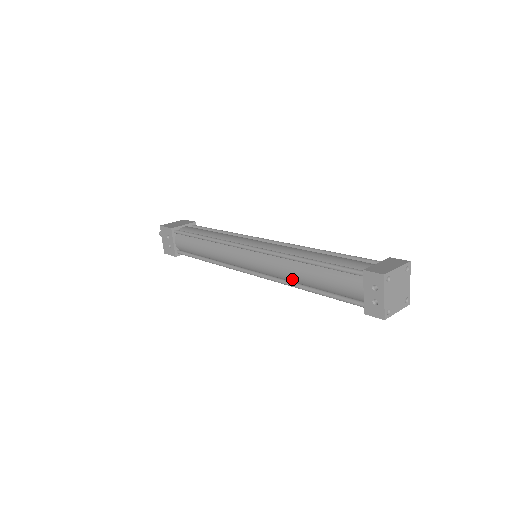
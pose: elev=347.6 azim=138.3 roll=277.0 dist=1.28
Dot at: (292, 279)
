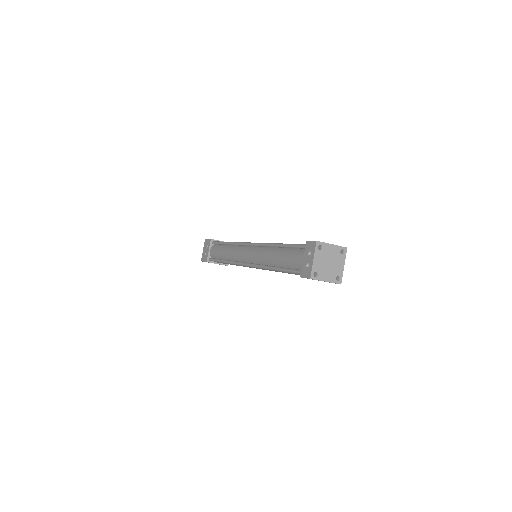
Dot at: (268, 262)
